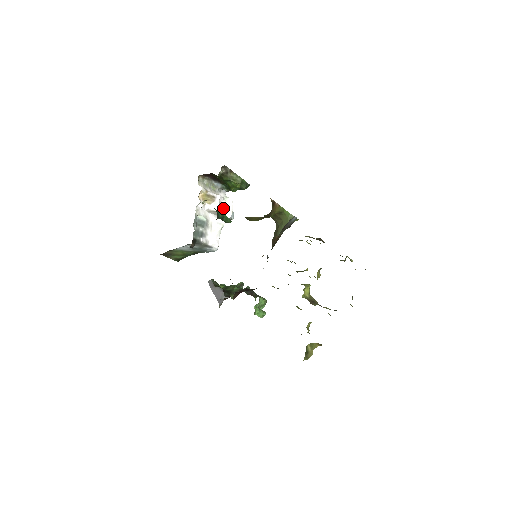
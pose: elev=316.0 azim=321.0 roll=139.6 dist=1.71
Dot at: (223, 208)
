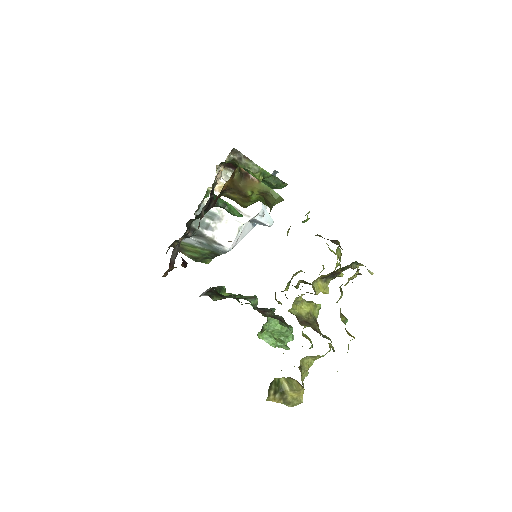
Dot at: occluded
